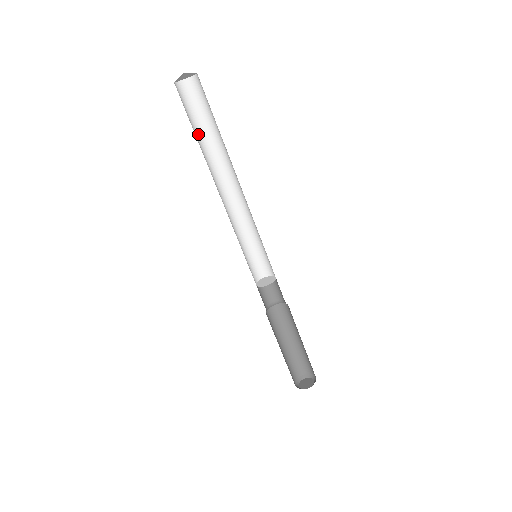
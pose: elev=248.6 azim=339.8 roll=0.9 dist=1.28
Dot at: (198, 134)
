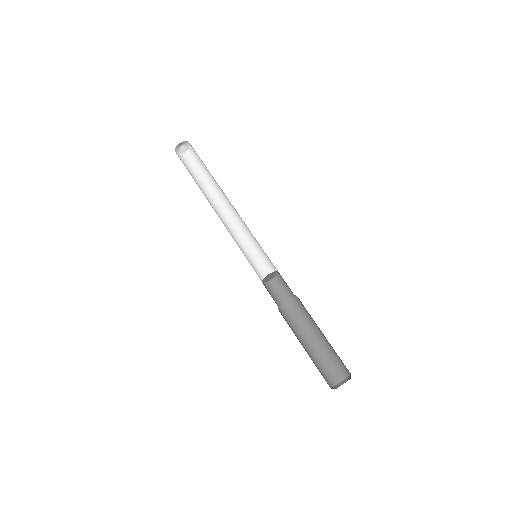
Dot at: (197, 181)
